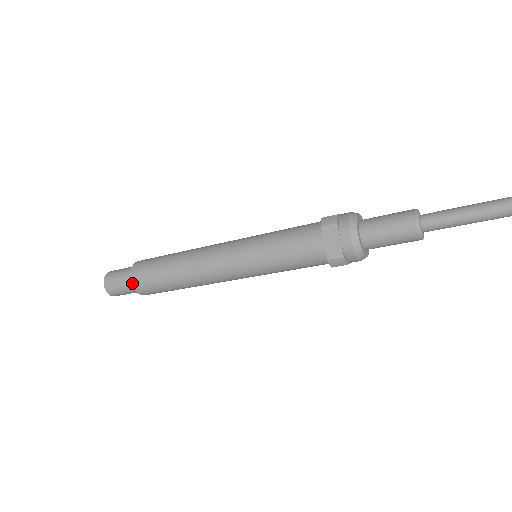
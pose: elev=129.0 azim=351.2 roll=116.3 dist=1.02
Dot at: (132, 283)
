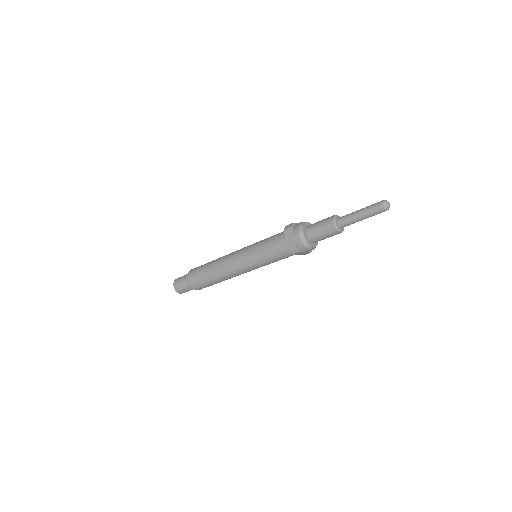
Dot at: (188, 281)
